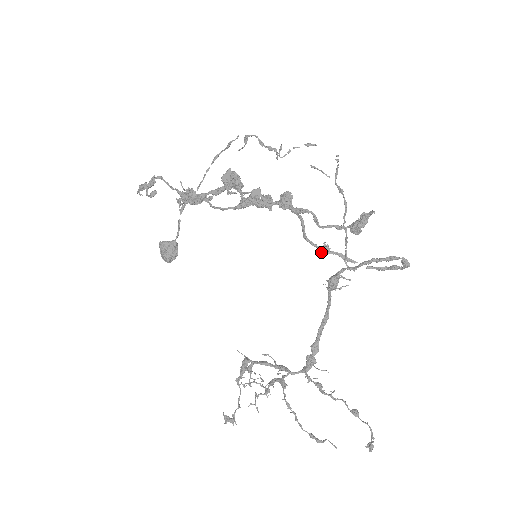
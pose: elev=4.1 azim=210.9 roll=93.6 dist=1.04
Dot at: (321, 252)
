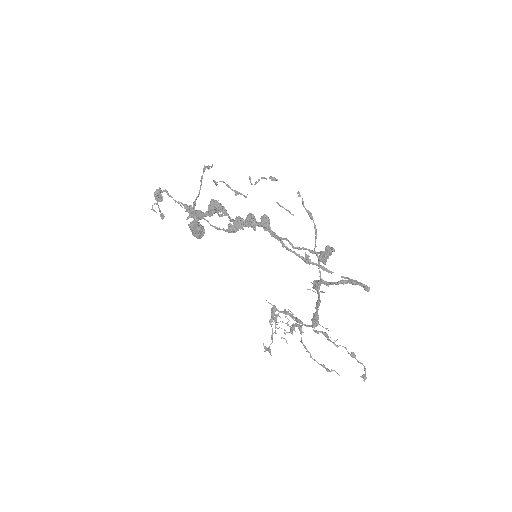
Dot at: (304, 261)
